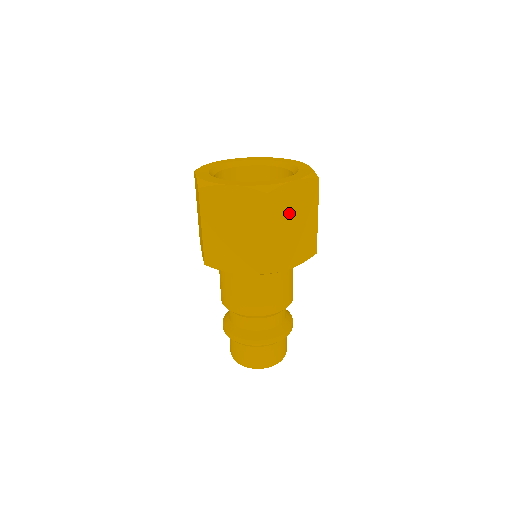
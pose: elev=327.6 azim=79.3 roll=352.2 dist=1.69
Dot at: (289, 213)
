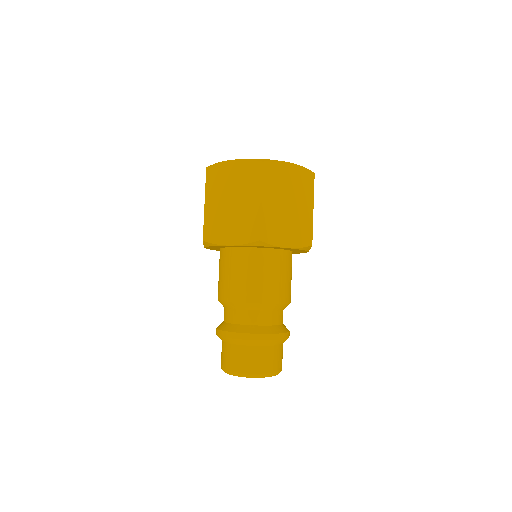
Dot at: occluded
